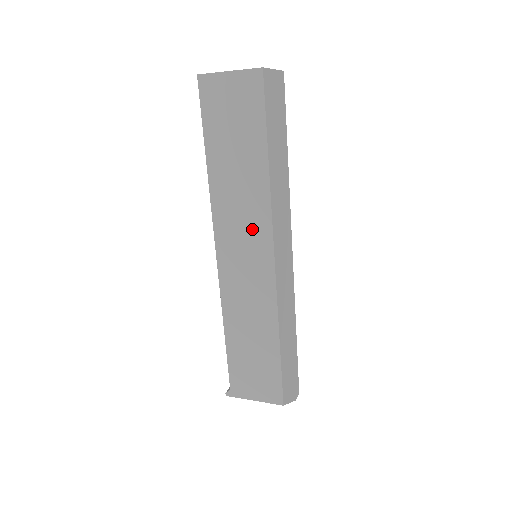
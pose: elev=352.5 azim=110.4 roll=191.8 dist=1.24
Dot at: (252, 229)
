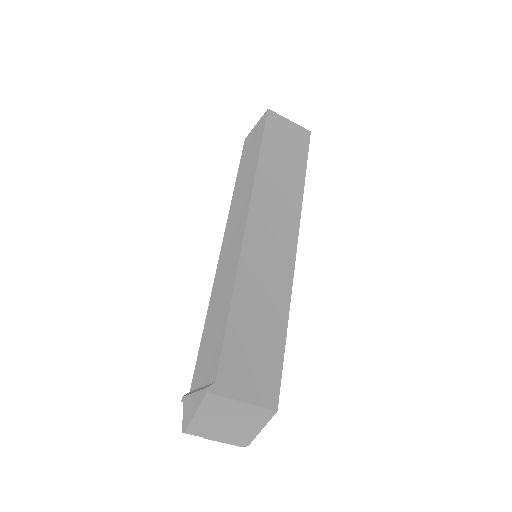
Dot at: (284, 217)
